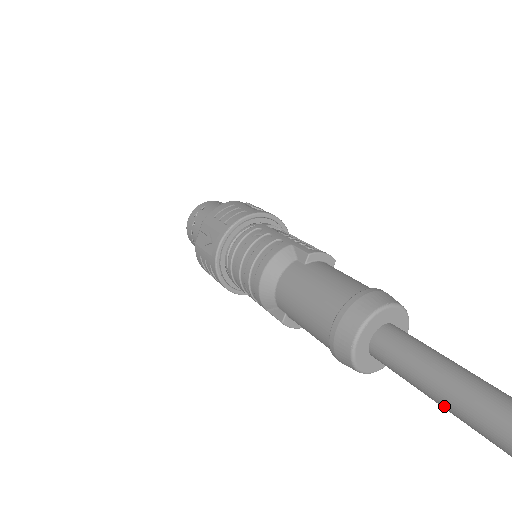
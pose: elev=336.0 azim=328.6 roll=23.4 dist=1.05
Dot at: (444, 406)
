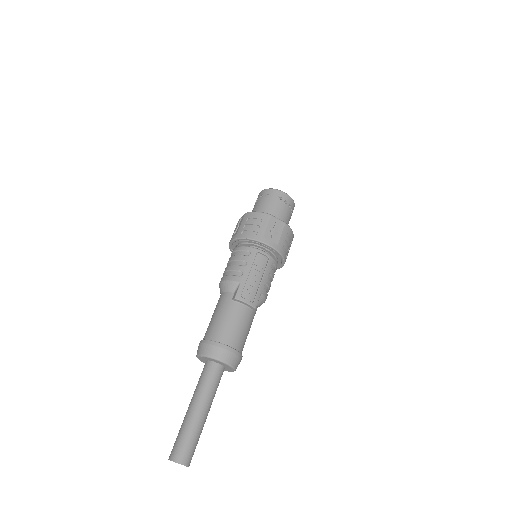
Dot at: occluded
